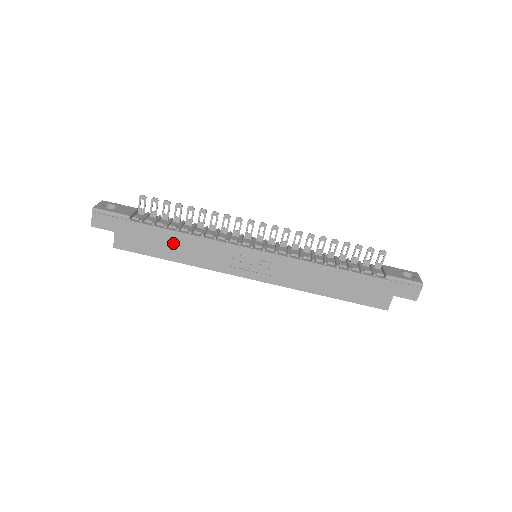
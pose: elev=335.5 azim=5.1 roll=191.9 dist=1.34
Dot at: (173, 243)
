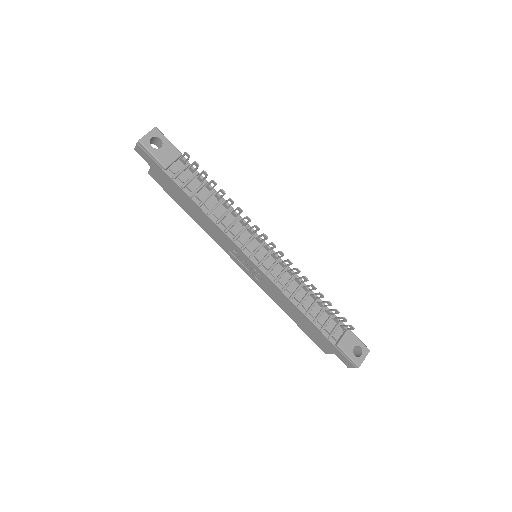
Dot at: (193, 208)
